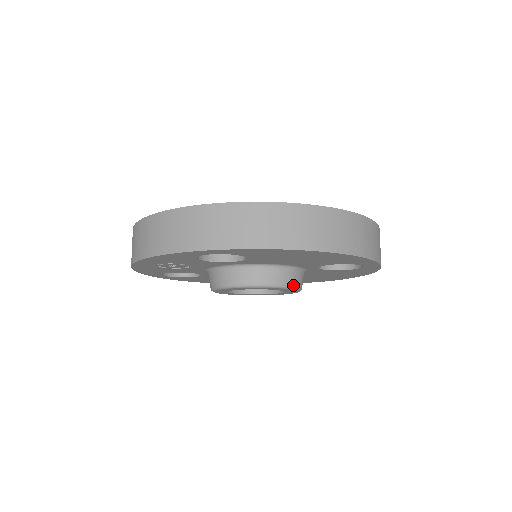
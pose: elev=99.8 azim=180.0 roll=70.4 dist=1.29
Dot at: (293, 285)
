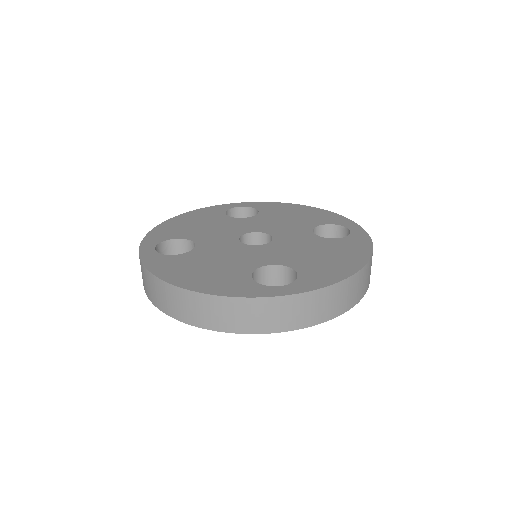
Dot at: occluded
